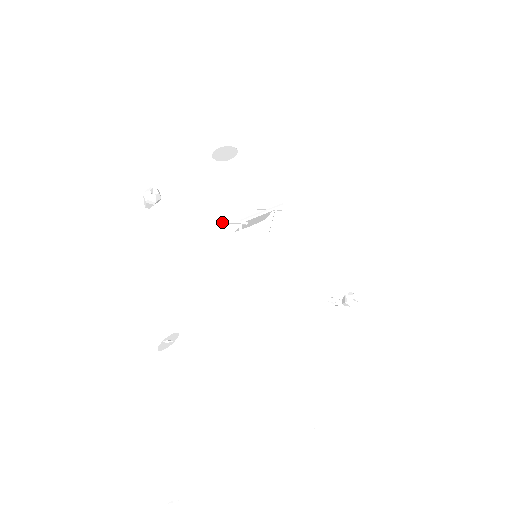
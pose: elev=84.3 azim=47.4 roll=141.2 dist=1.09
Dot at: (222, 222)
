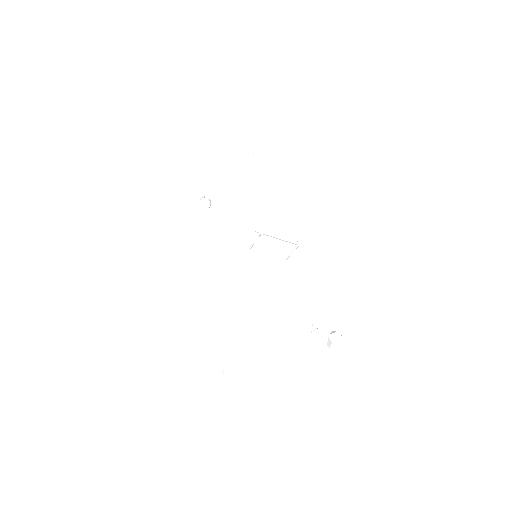
Dot at: occluded
